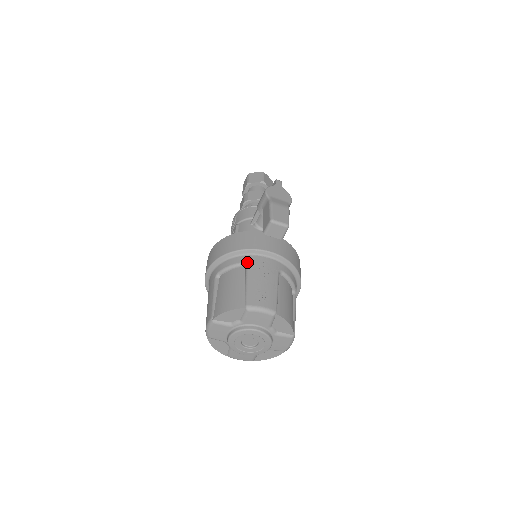
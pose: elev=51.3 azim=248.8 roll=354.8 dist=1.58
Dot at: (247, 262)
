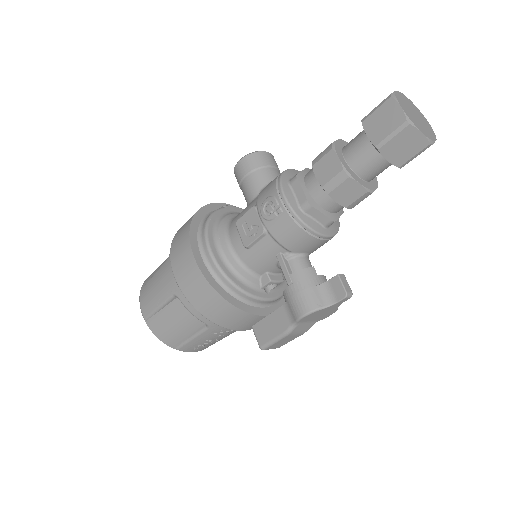
Dot at: (210, 327)
